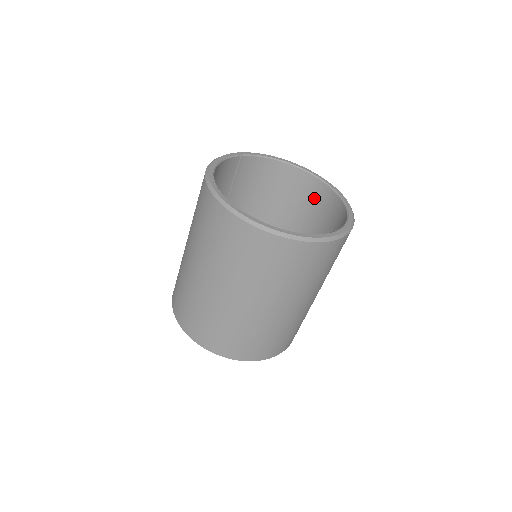
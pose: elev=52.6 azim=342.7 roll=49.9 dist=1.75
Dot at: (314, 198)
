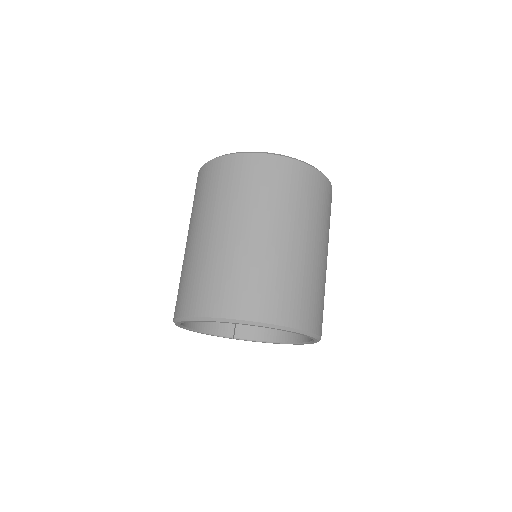
Dot at: occluded
